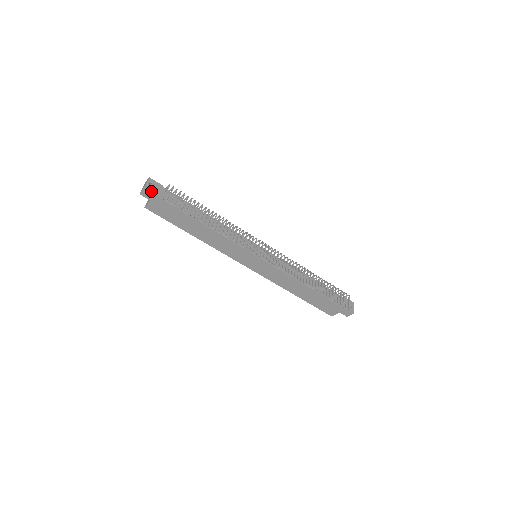
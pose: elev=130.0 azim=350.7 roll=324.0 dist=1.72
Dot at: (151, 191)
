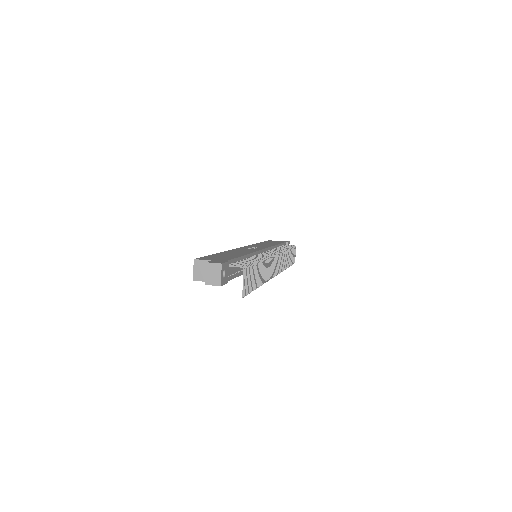
Dot at: (224, 283)
